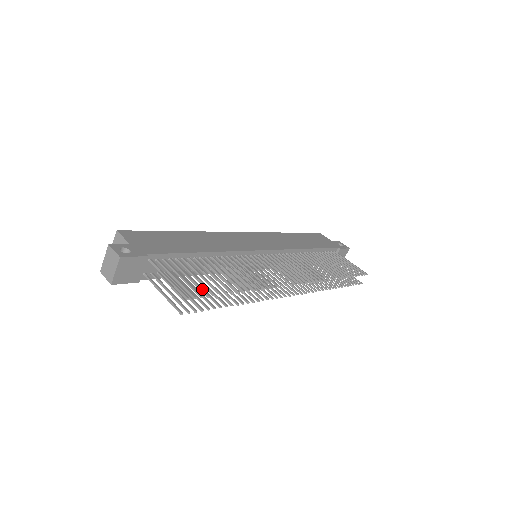
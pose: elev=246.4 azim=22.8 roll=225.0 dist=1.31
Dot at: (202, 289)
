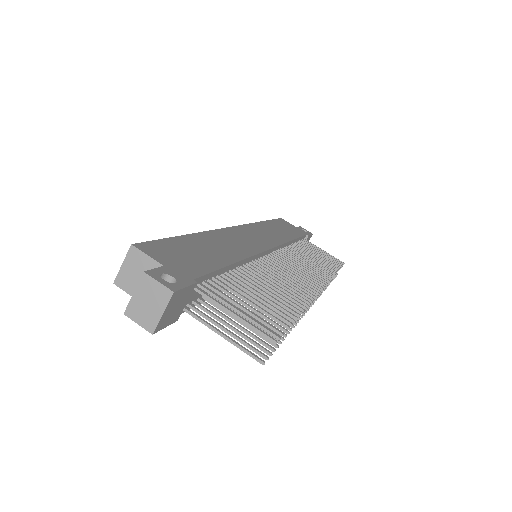
Dot at: (273, 321)
